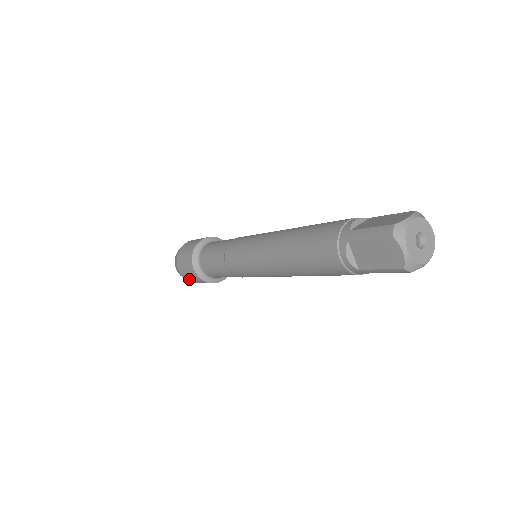
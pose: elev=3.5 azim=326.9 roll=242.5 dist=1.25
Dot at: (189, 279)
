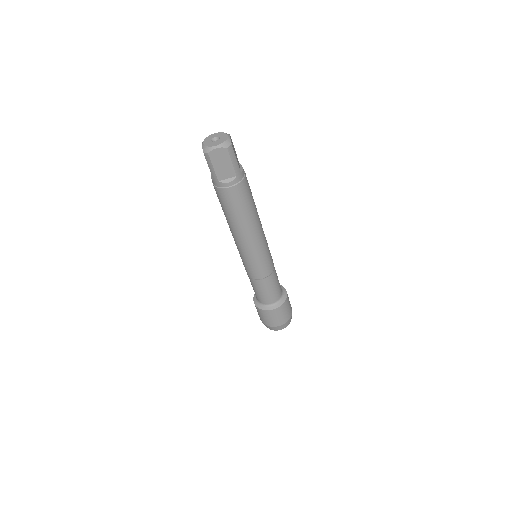
Dot at: (261, 319)
